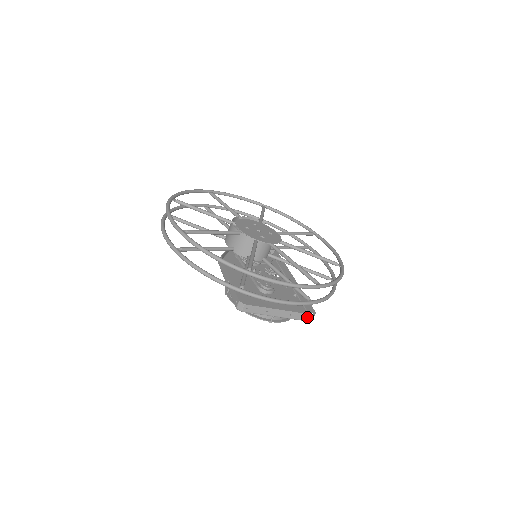
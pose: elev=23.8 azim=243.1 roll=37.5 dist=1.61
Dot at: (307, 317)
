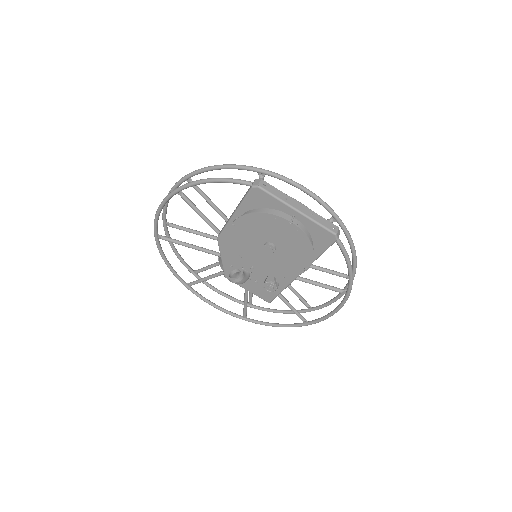
Dot at: (331, 227)
